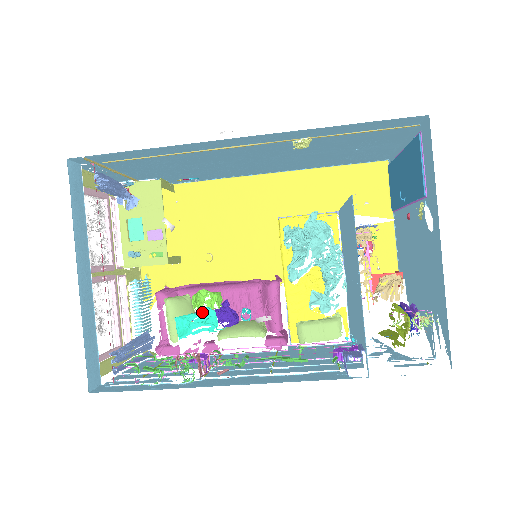
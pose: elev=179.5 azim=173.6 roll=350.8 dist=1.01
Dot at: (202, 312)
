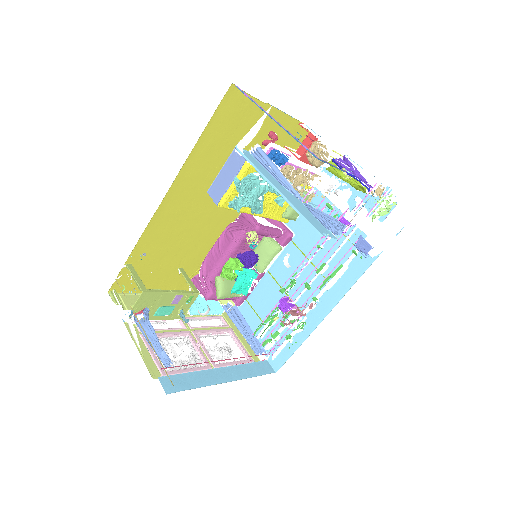
Dot at: (240, 278)
